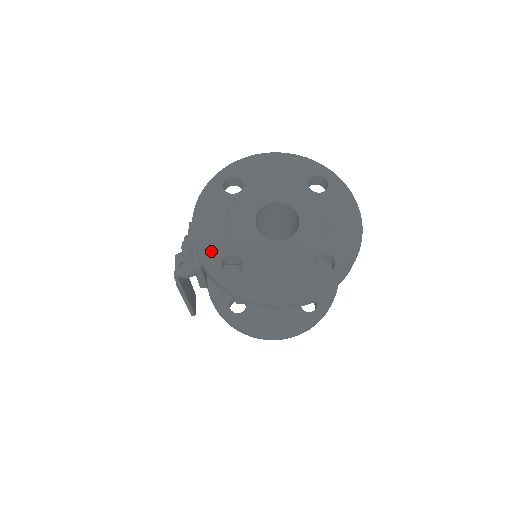
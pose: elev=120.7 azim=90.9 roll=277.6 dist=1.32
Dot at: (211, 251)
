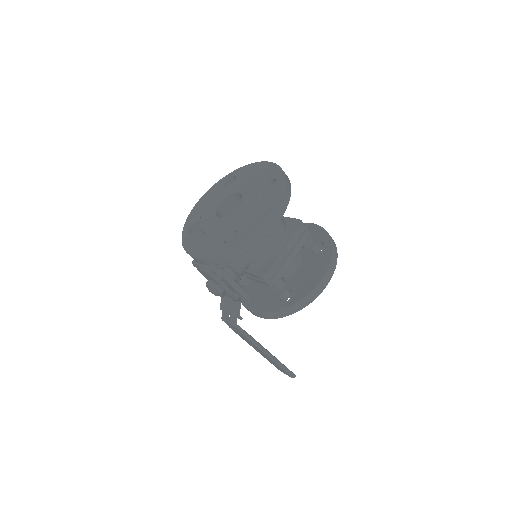
Dot at: (214, 248)
